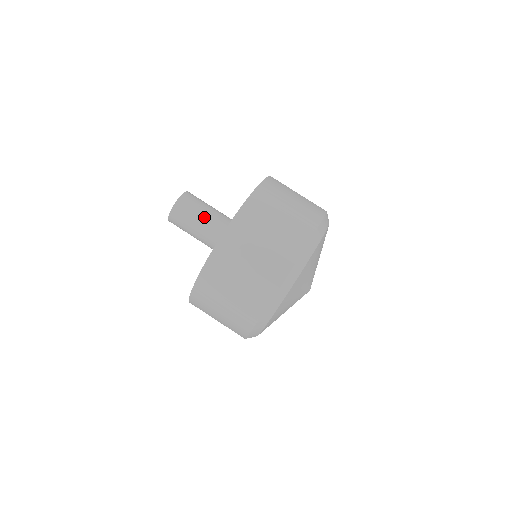
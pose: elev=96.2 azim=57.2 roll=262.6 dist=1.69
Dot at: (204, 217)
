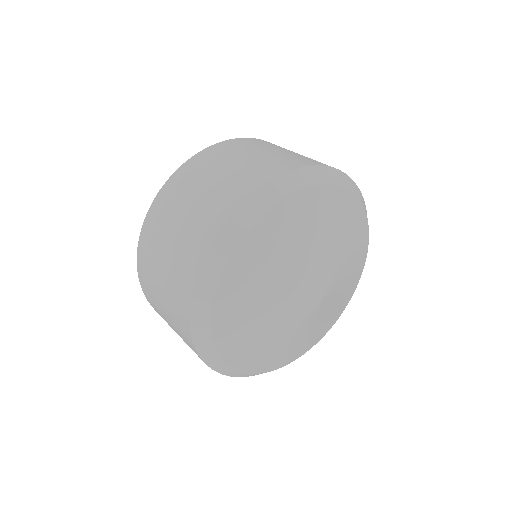
Dot at: occluded
